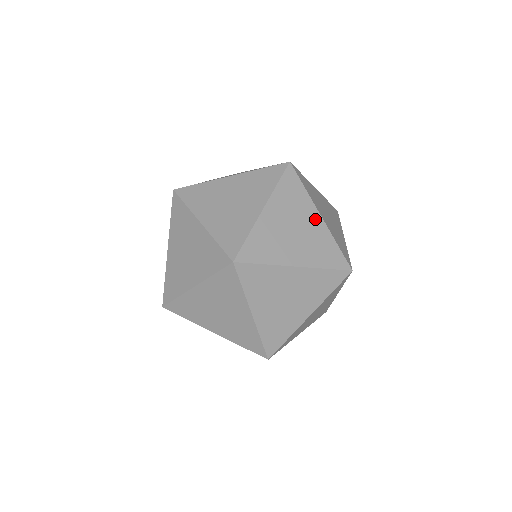
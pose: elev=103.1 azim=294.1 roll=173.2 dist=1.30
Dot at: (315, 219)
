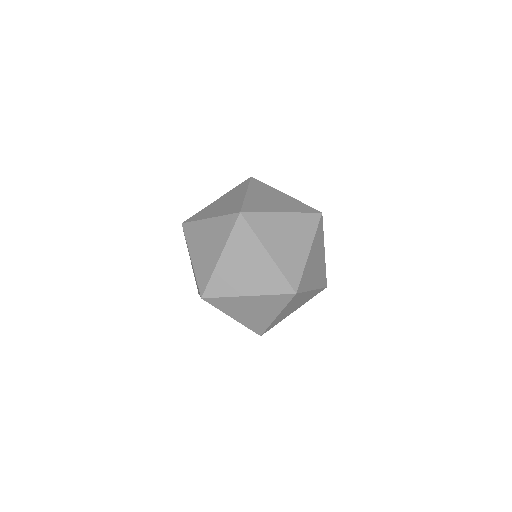
Dot at: (305, 249)
